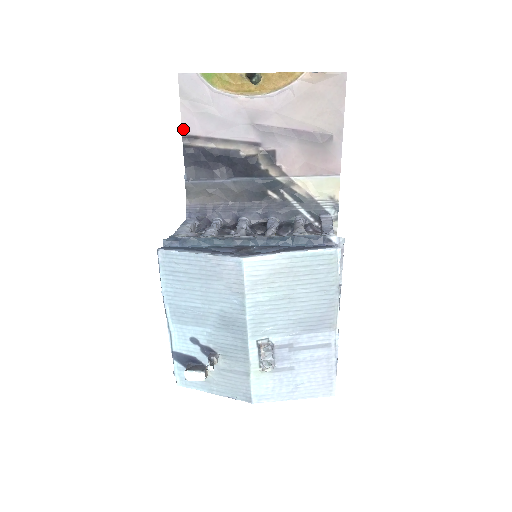
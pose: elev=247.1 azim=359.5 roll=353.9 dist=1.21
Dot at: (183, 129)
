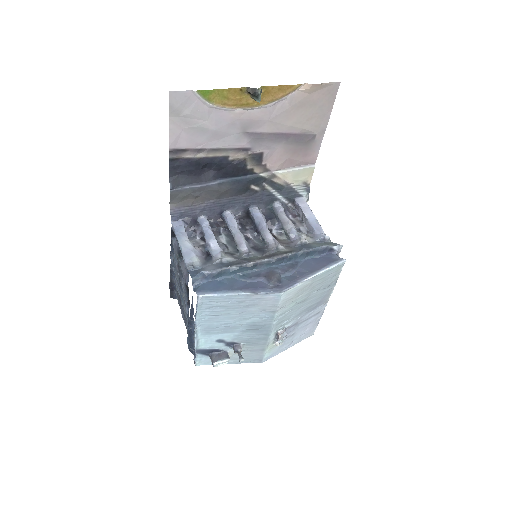
Dot at: (171, 144)
